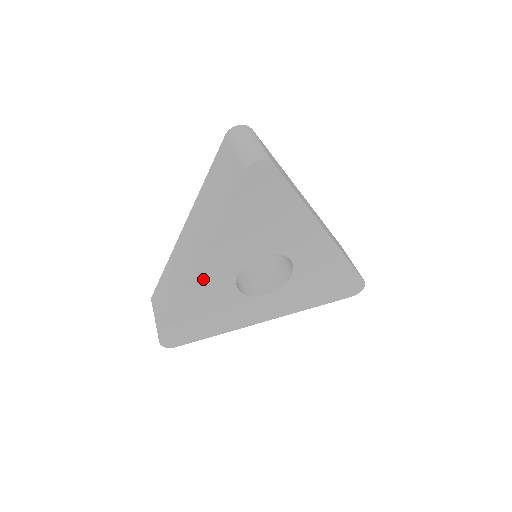
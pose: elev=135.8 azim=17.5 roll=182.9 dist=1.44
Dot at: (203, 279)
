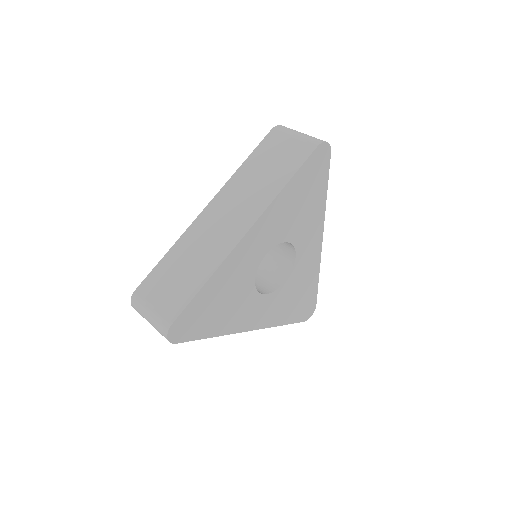
Dot at: (243, 251)
